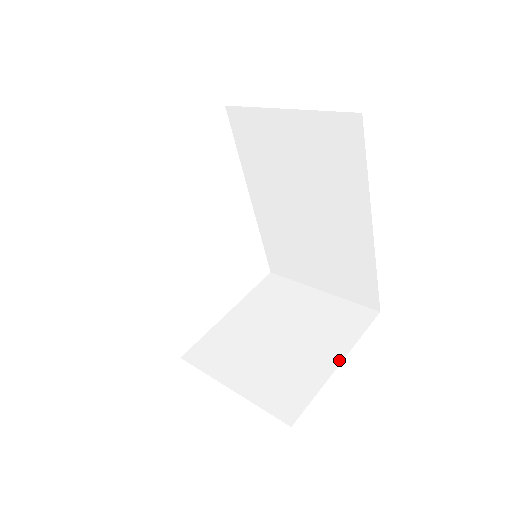
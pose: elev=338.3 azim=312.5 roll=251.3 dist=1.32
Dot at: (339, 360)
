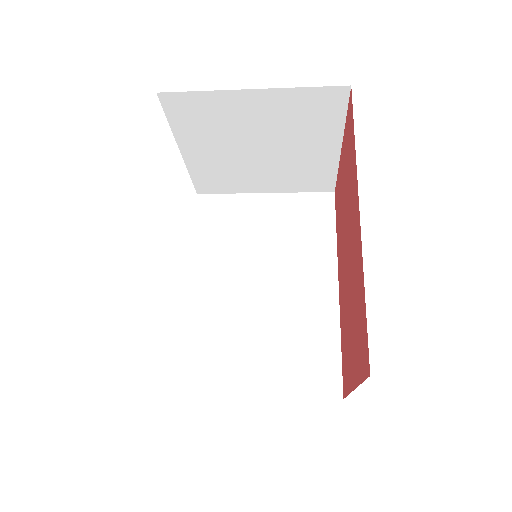
Dot at: occluded
